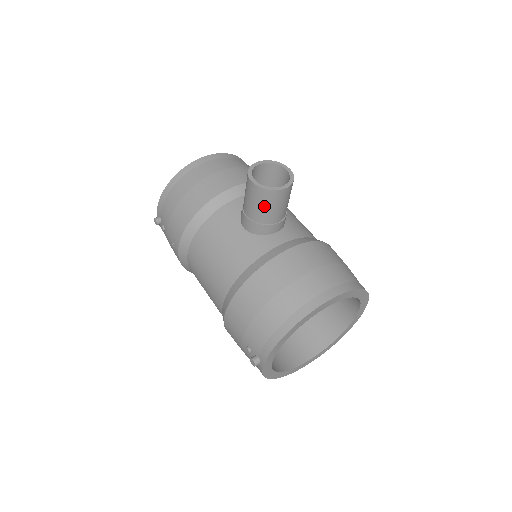
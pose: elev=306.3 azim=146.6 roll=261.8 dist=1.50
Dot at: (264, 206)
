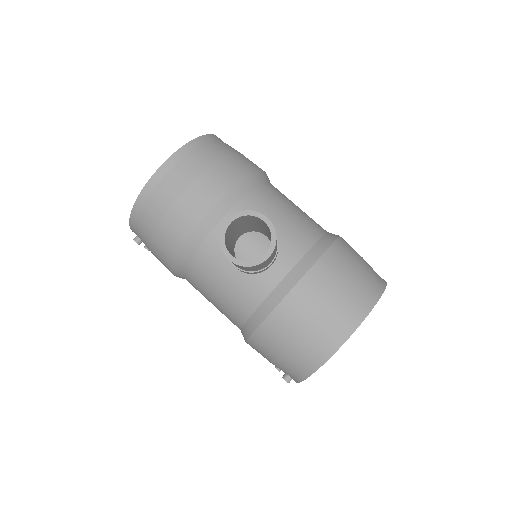
Dot at: (251, 269)
